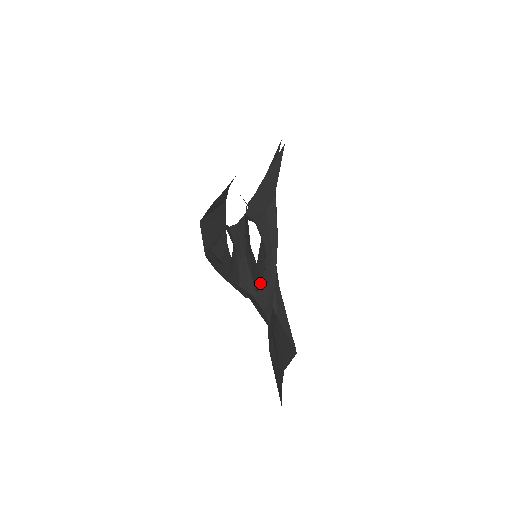
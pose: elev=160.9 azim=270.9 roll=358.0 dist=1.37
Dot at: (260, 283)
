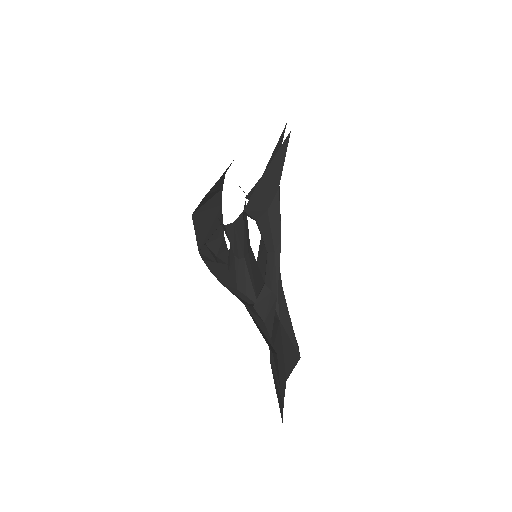
Dot at: (260, 284)
